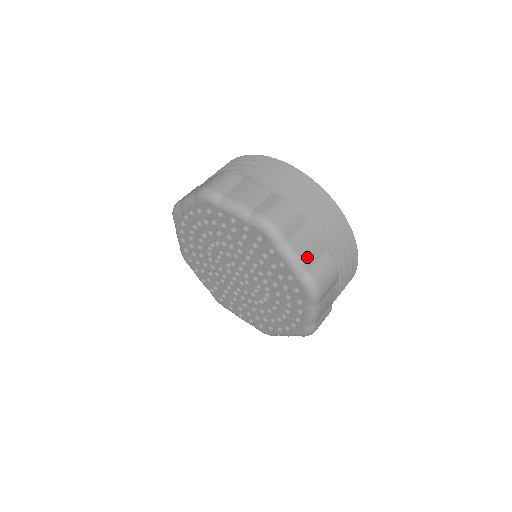
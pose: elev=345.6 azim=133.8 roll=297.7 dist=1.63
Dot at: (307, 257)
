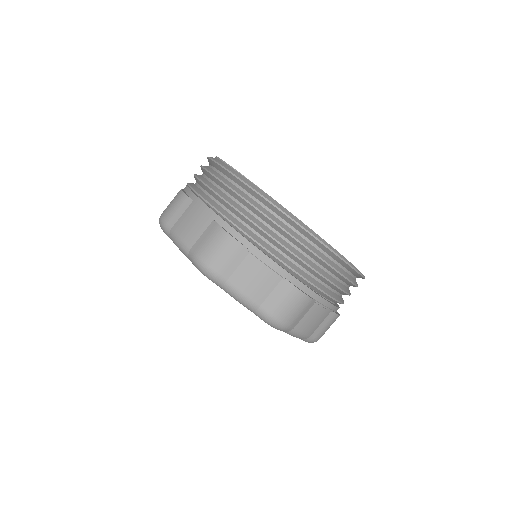
Dot at: (311, 329)
